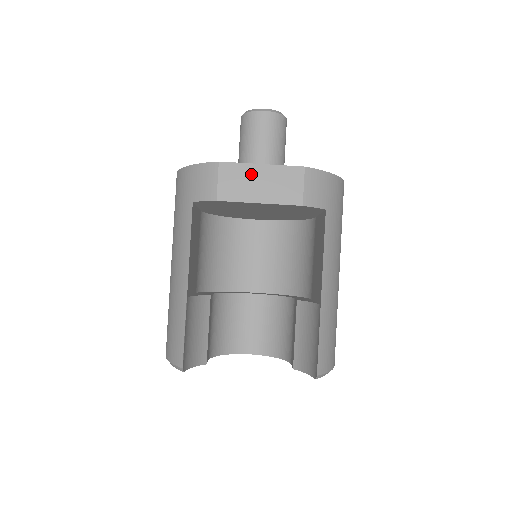
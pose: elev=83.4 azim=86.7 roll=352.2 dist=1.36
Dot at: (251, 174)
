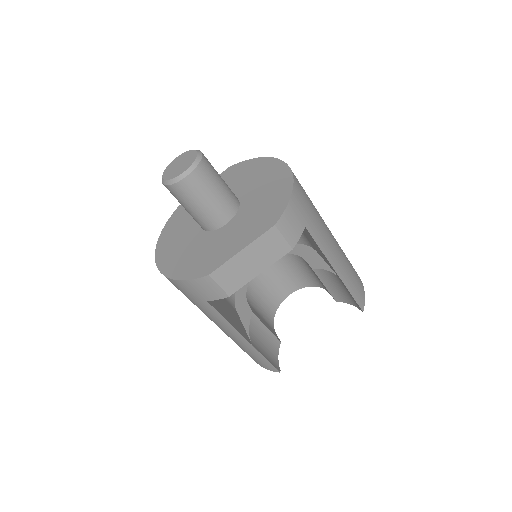
Dot at: (239, 262)
